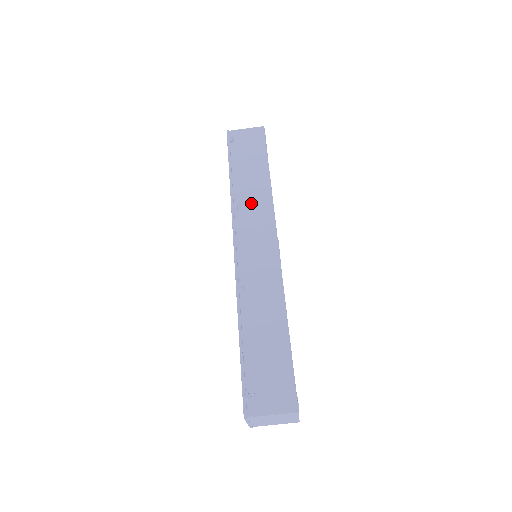
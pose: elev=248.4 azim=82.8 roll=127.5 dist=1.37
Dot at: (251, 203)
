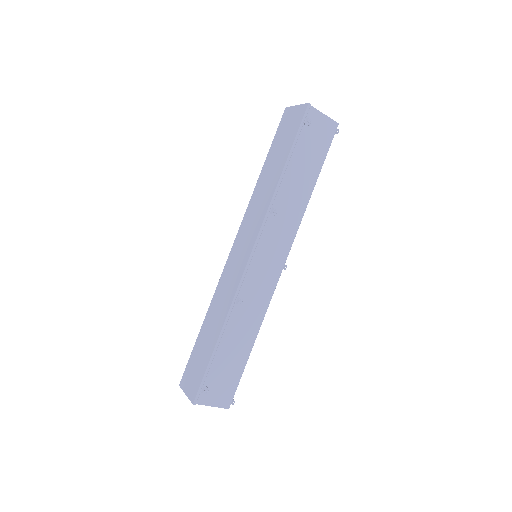
Dot at: (285, 214)
